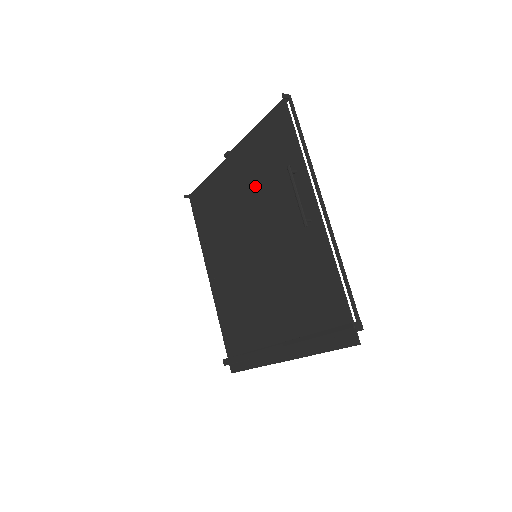
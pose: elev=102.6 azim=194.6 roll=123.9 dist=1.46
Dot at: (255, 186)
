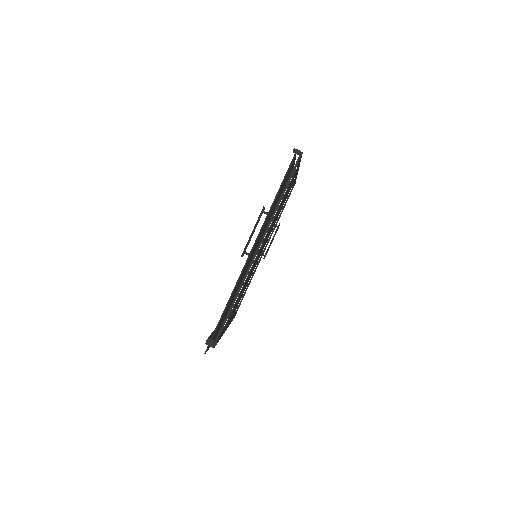
Dot at: occluded
